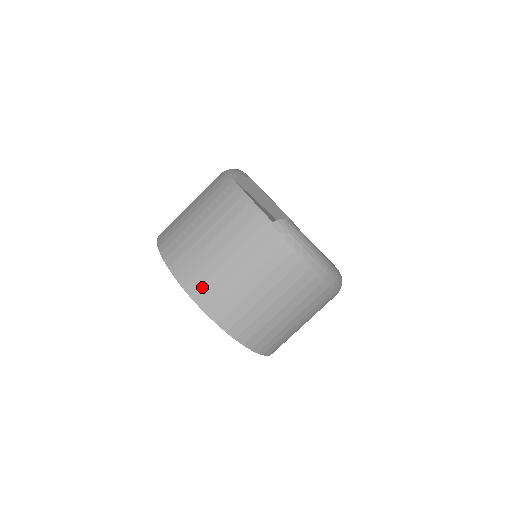
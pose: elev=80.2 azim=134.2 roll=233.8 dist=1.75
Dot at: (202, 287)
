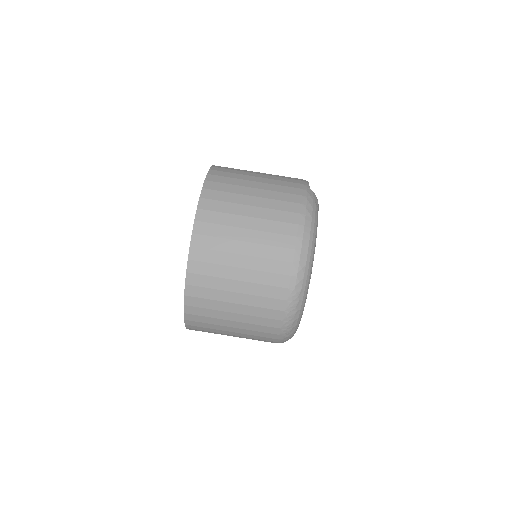
Dot at: (223, 172)
